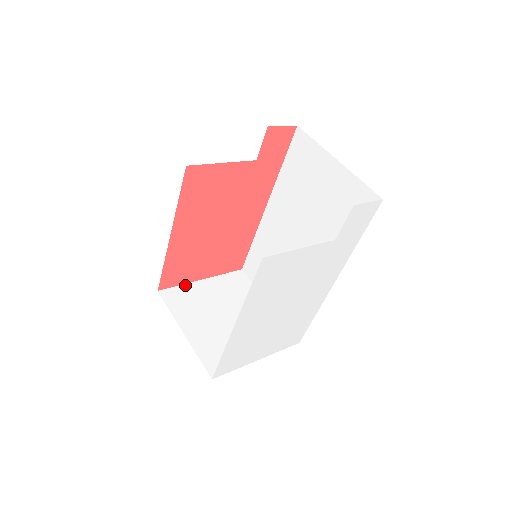
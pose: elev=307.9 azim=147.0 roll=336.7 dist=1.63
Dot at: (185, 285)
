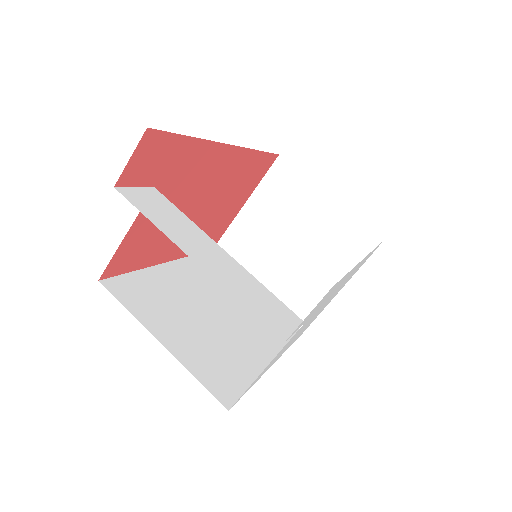
Dot at: (232, 225)
